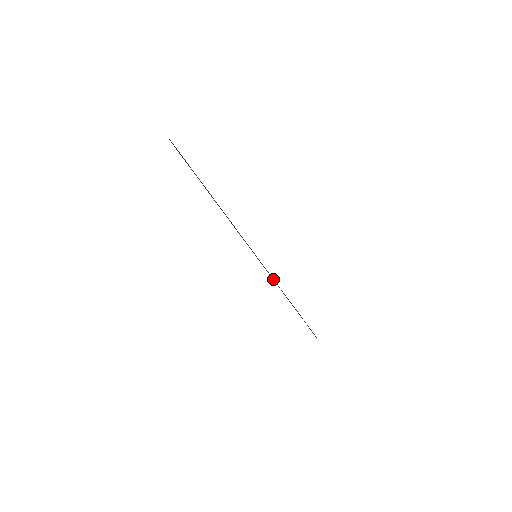
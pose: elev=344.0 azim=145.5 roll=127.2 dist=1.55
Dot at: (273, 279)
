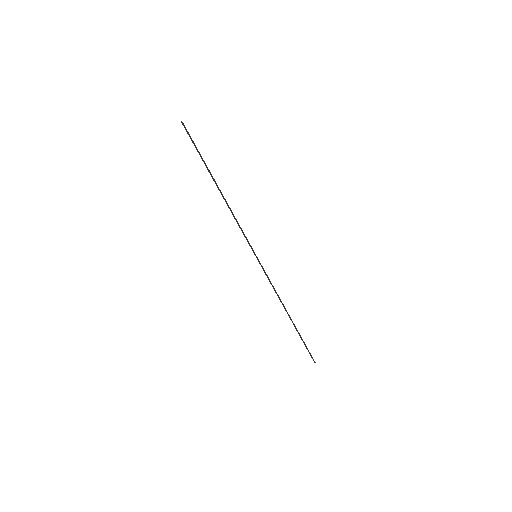
Dot at: (272, 285)
